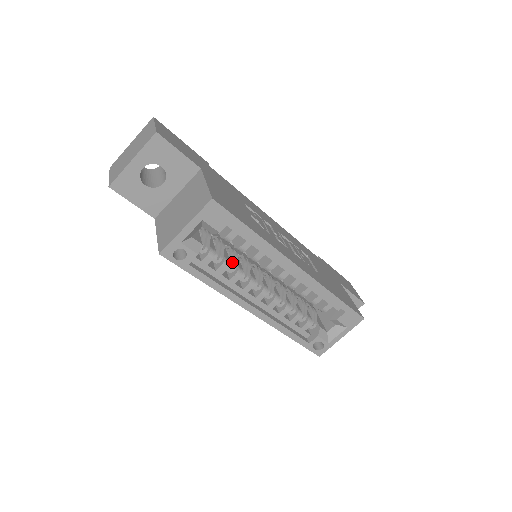
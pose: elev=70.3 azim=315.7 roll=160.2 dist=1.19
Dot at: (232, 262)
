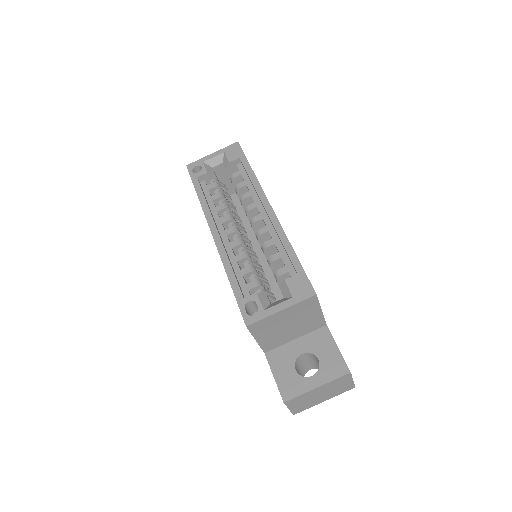
Dot at: (227, 202)
